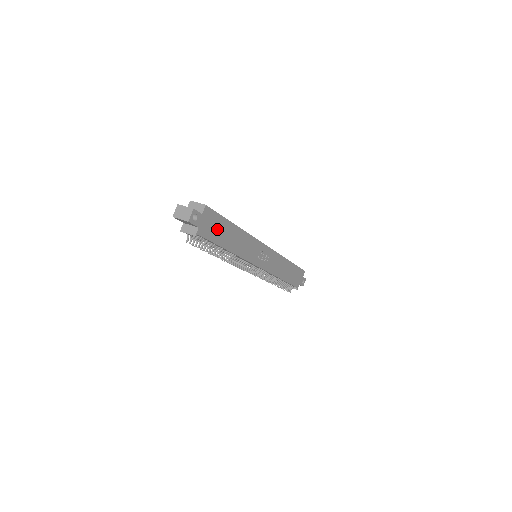
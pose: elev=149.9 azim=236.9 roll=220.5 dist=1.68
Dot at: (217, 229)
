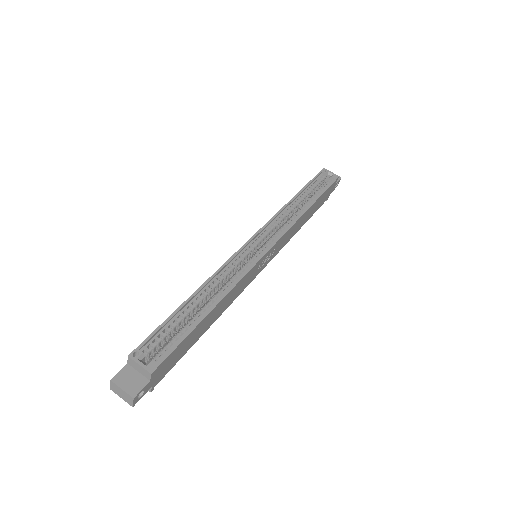
Dot at: (181, 349)
